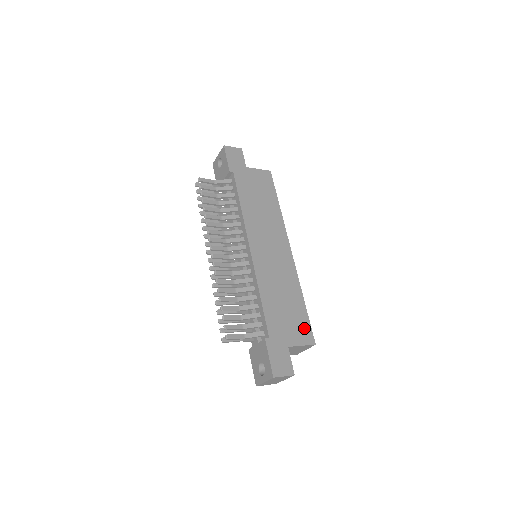
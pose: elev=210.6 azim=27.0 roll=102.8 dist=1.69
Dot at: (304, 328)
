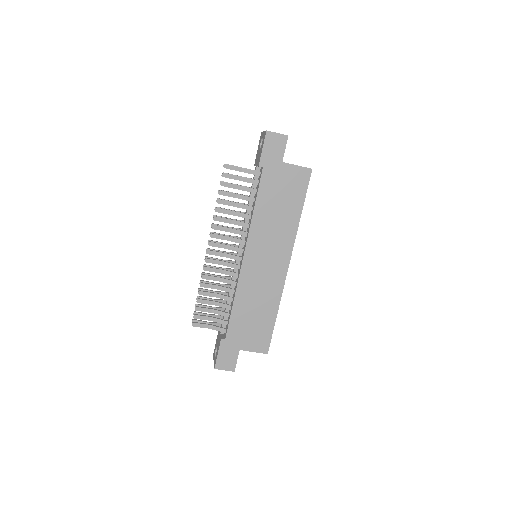
Dot at: (263, 339)
